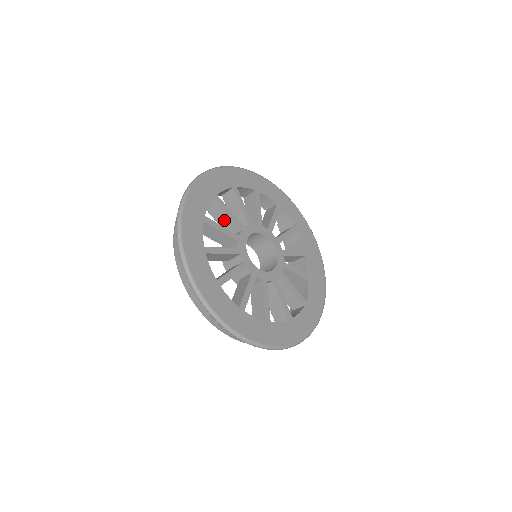
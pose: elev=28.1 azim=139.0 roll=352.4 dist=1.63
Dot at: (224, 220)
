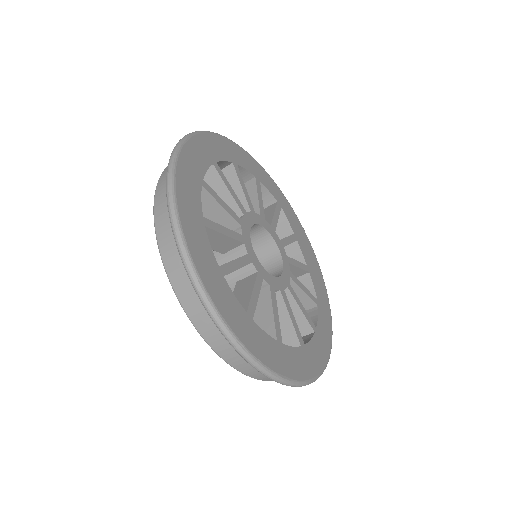
Dot at: (215, 215)
